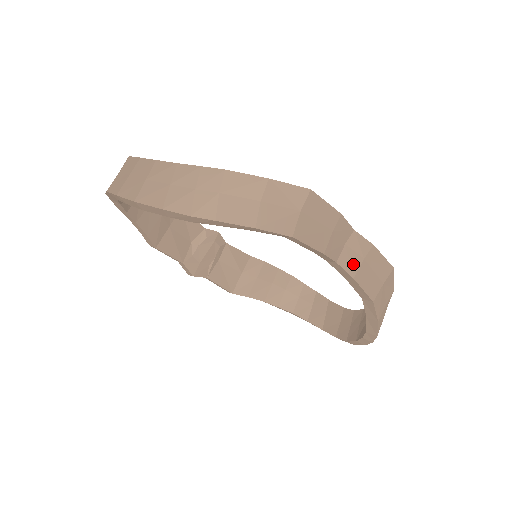
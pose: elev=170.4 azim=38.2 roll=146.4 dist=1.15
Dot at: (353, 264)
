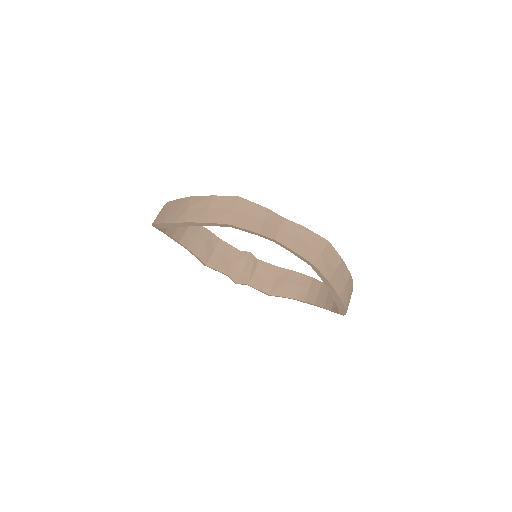
Dot at: (288, 240)
